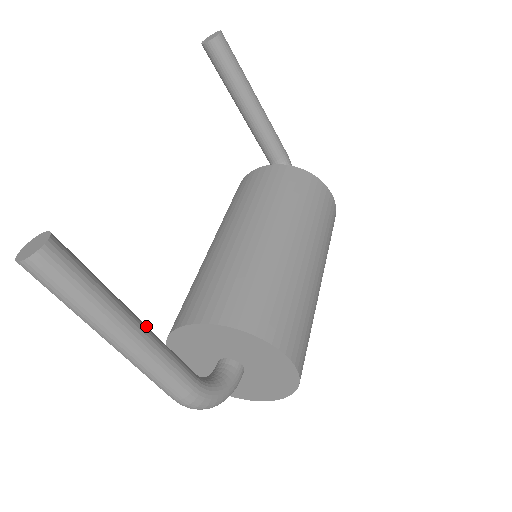
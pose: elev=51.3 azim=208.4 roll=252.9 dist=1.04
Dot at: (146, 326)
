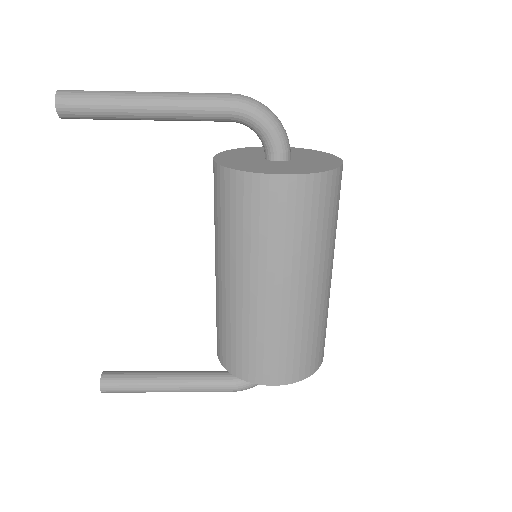
Dot at: (178, 380)
